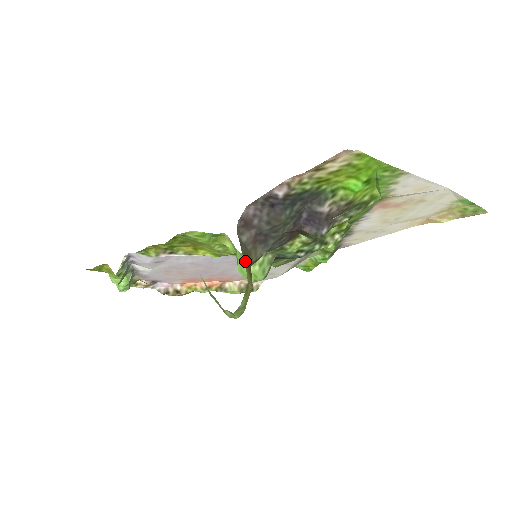
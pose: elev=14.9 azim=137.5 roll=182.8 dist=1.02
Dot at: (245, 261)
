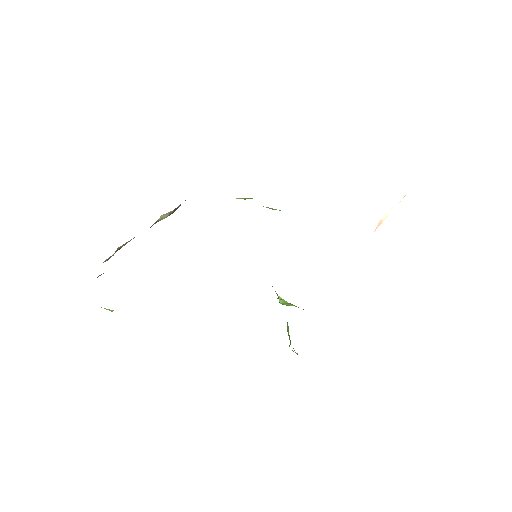
Dot at: occluded
